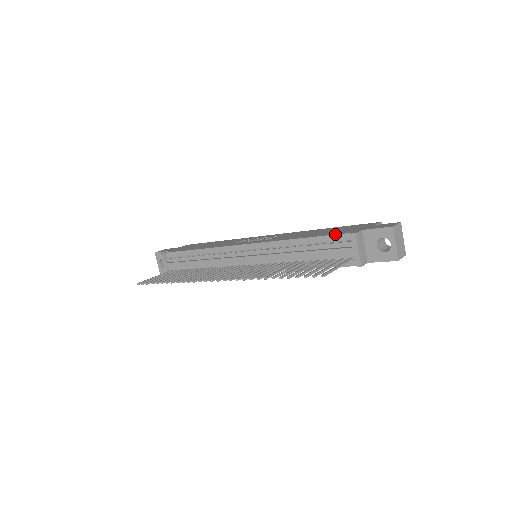
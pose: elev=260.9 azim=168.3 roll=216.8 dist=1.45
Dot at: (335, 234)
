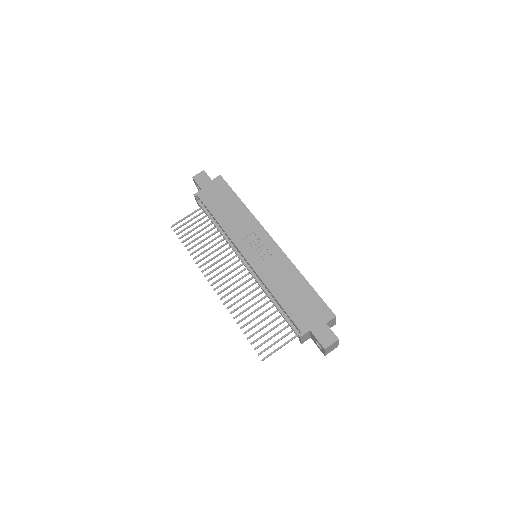
Dot at: (292, 321)
